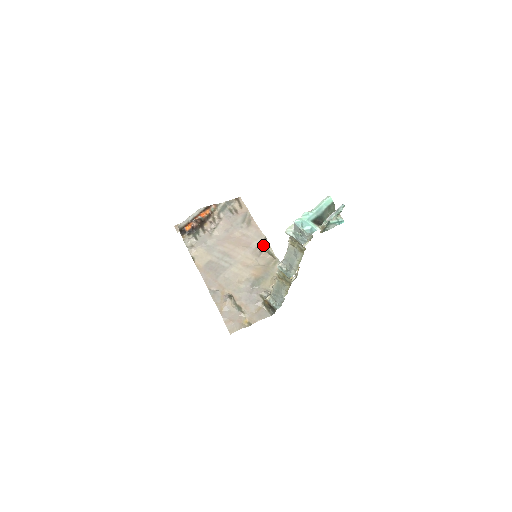
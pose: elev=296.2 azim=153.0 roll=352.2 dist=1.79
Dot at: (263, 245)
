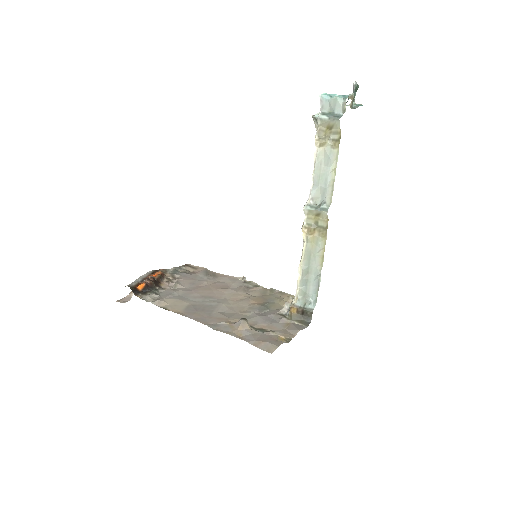
Dot at: (245, 283)
